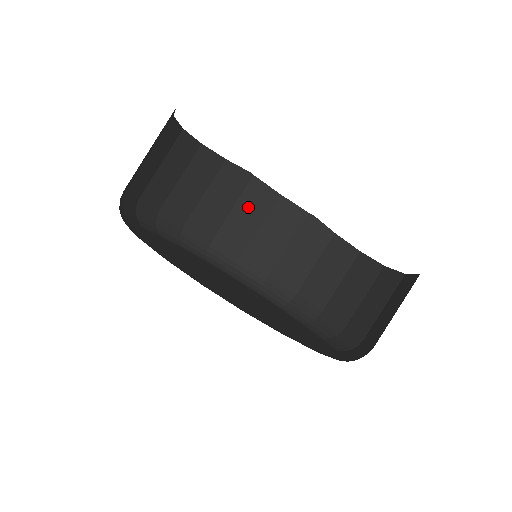
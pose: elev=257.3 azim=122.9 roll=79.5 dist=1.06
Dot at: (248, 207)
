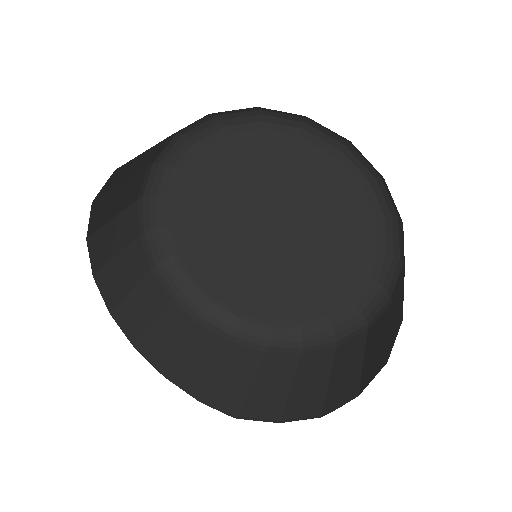
Dot at: occluded
